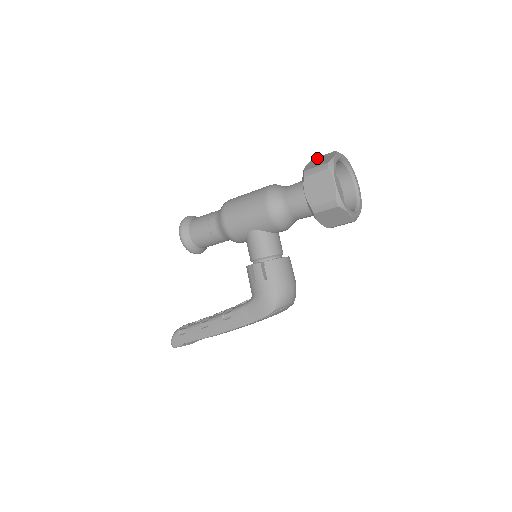
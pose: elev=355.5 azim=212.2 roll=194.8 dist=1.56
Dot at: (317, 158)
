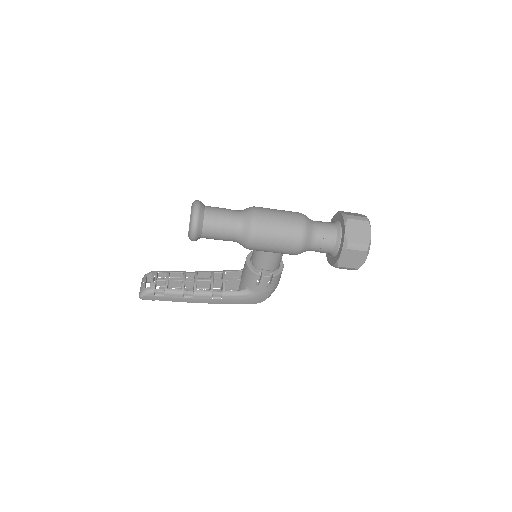
Dot at: (354, 222)
